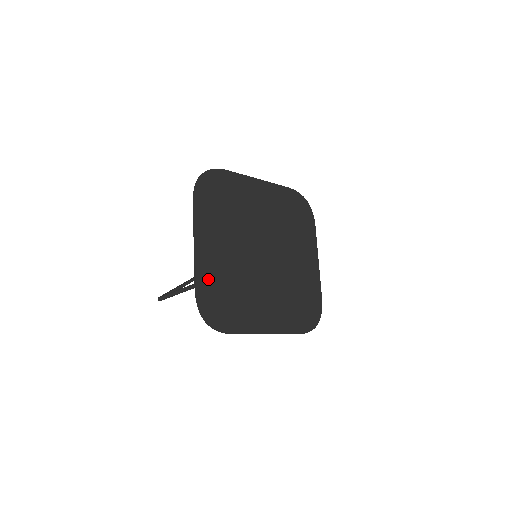
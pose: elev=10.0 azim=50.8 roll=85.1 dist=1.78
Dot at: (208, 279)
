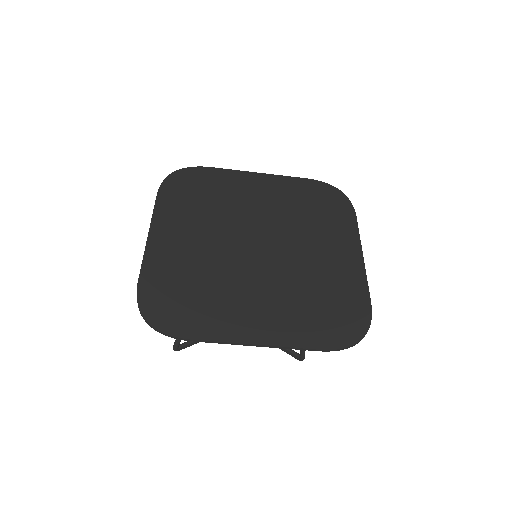
Dot at: (160, 272)
